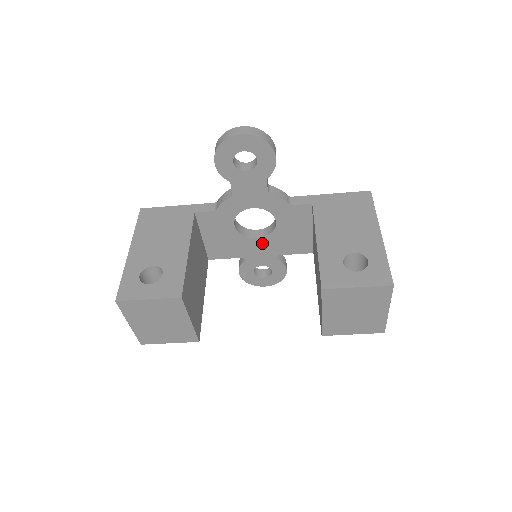
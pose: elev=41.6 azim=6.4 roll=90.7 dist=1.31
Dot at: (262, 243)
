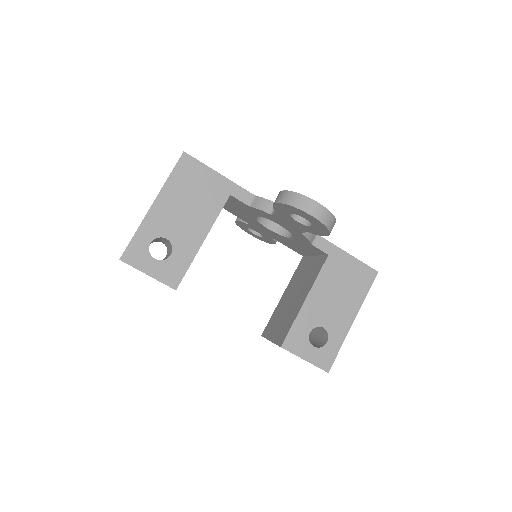
Dot at: (270, 231)
